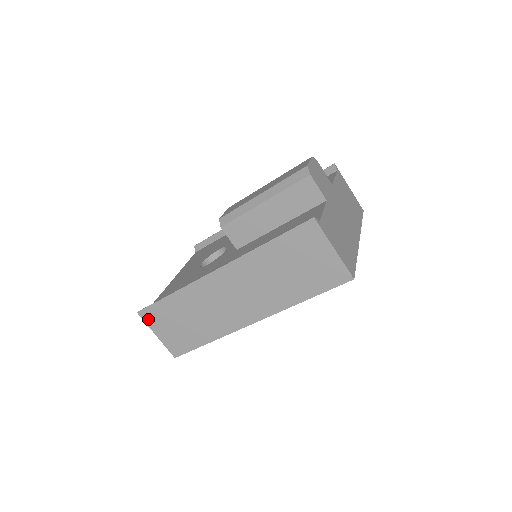
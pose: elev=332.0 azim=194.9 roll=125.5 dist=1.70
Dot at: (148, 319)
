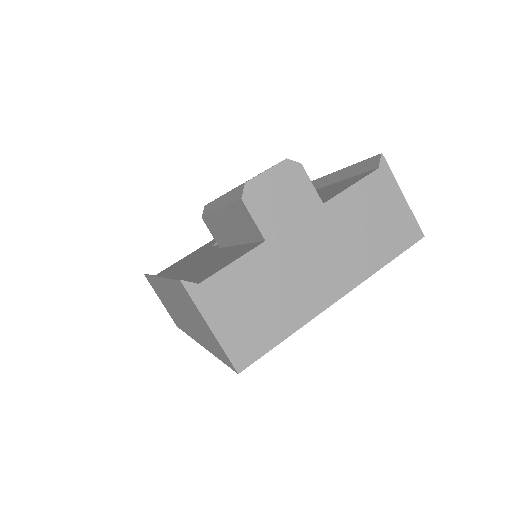
Dot at: occluded
